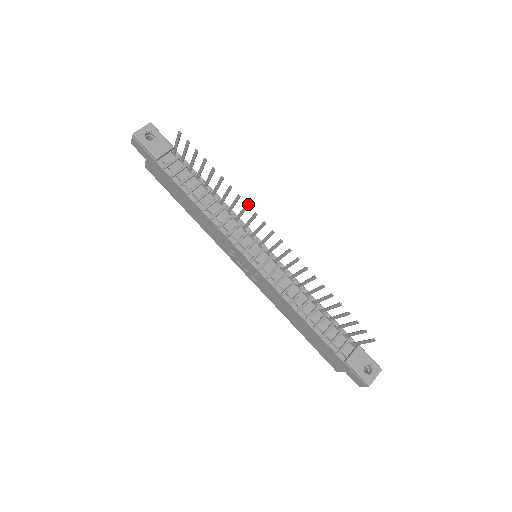
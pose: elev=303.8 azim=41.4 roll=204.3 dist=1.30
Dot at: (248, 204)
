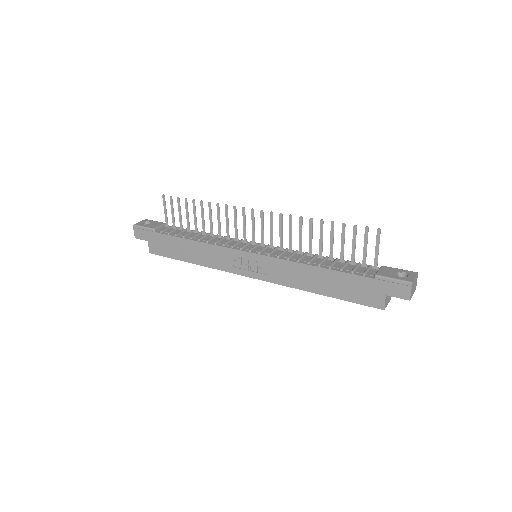
Dot at: (226, 204)
